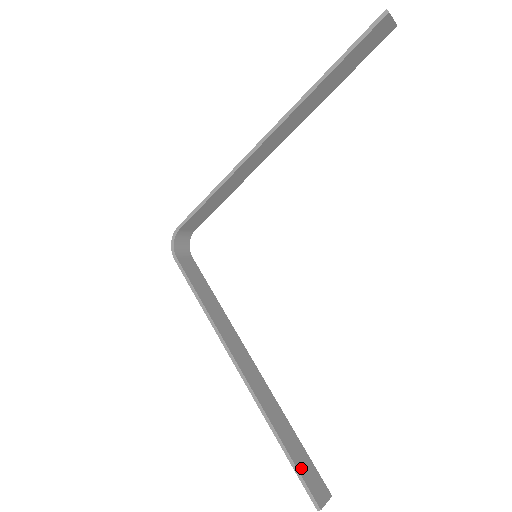
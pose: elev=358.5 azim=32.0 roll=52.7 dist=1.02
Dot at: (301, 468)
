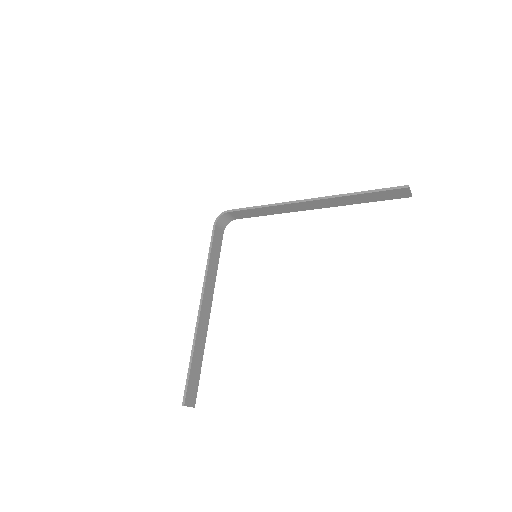
Dot at: (191, 379)
